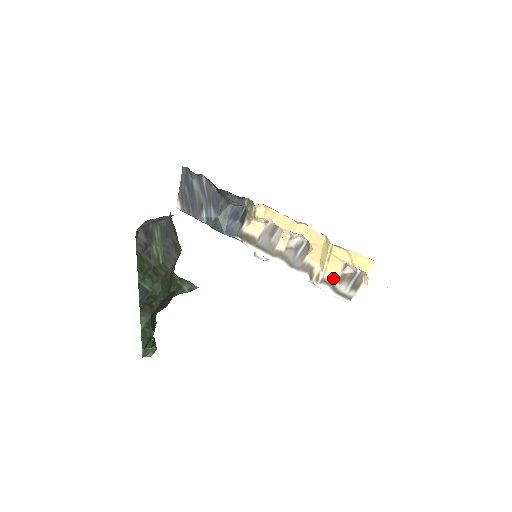
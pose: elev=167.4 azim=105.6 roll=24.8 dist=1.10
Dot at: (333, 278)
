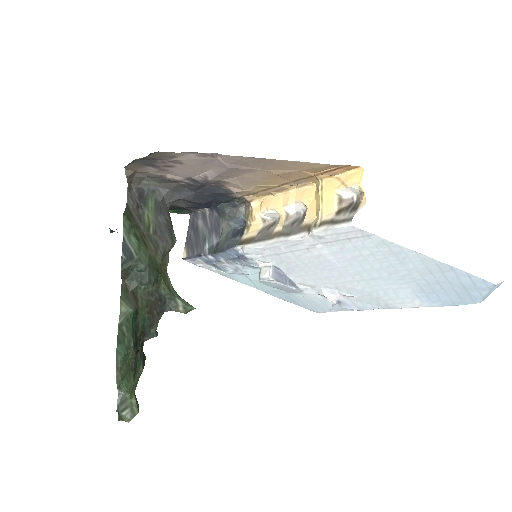
Dot at: (331, 216)
